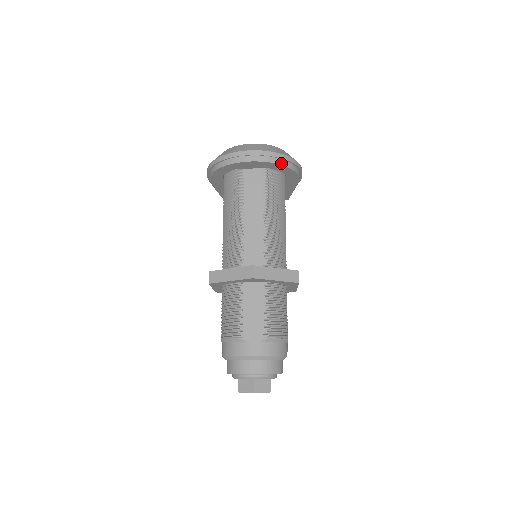
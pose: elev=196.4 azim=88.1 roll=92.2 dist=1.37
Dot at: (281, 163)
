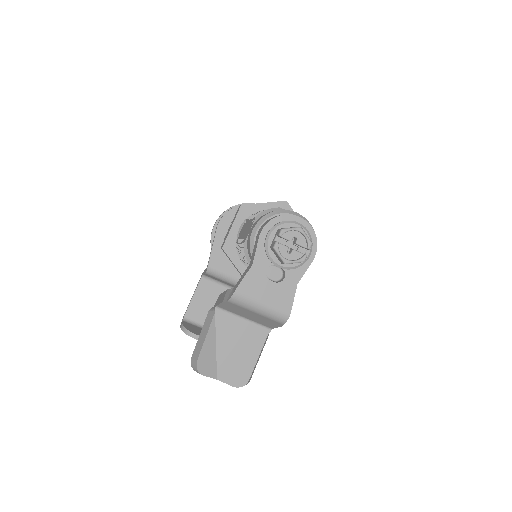
Dot at: occluded
